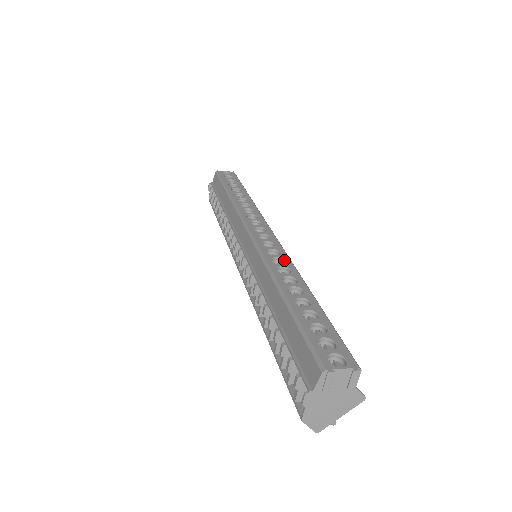
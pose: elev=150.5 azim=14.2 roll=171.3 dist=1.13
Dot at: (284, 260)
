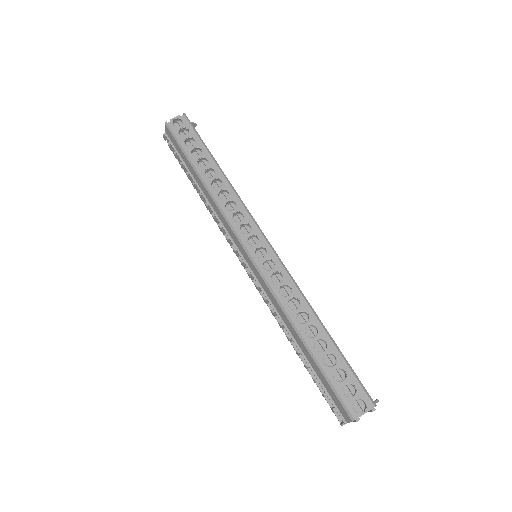
Dot at: (289, 286)
